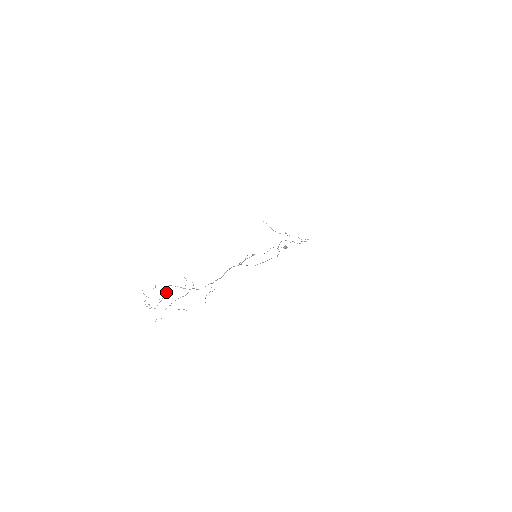
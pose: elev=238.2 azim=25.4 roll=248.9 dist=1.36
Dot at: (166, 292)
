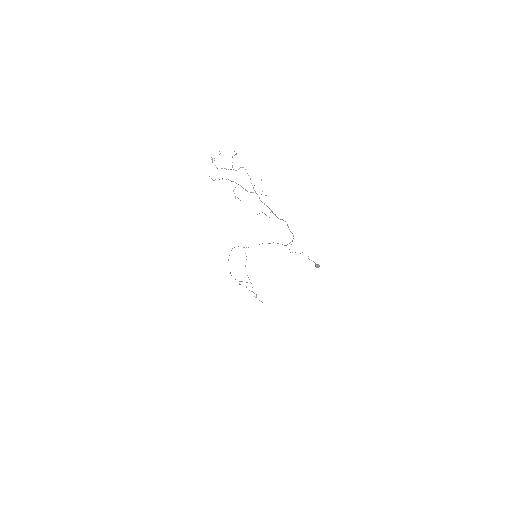
Dot at: (238, 169)
